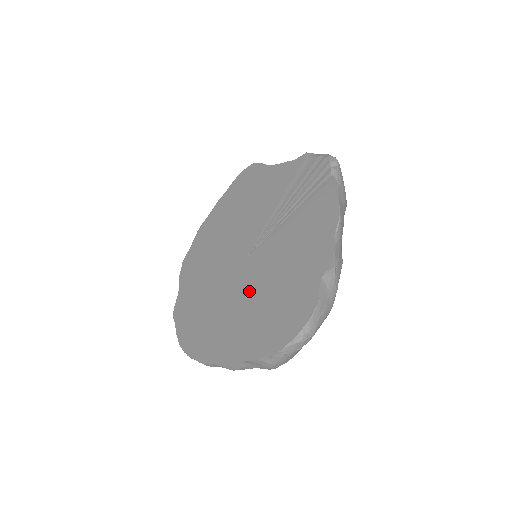
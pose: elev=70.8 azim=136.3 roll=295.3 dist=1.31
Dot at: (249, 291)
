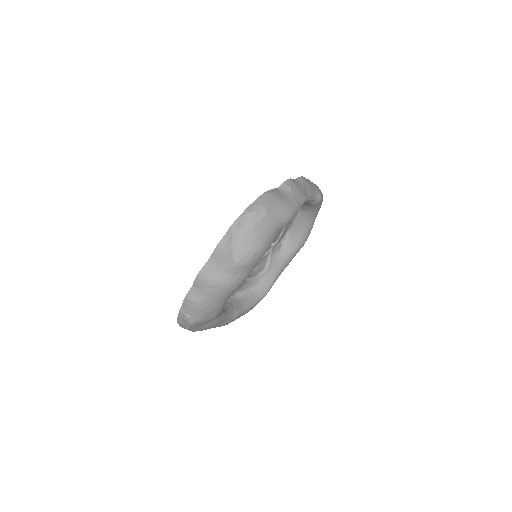
Dot at: occluded
